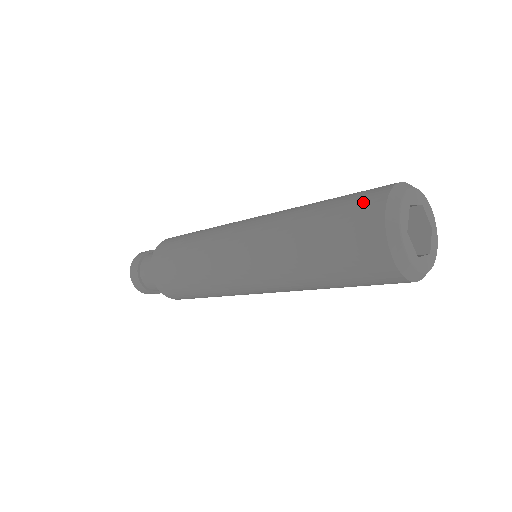
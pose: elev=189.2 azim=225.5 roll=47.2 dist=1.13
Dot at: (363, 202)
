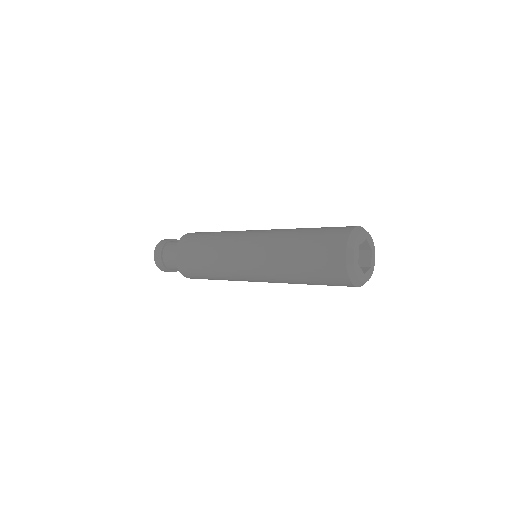
Dot at: occluded
